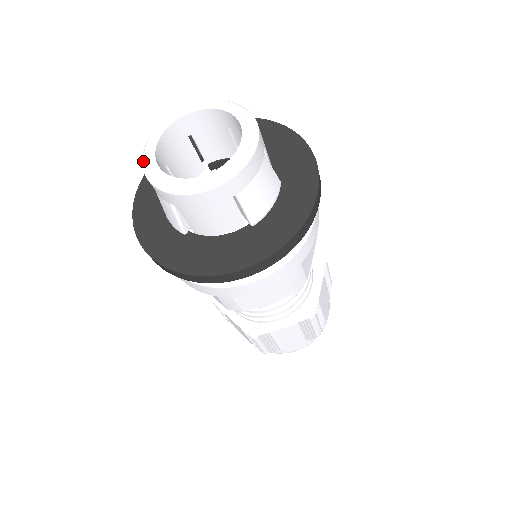
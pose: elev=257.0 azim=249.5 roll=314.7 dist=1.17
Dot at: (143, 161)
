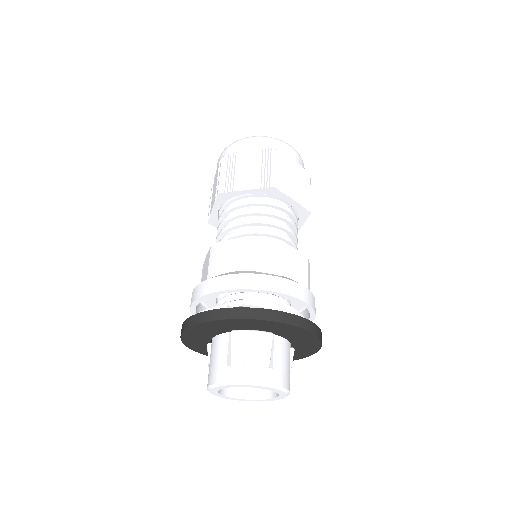
Dot at: occluded
